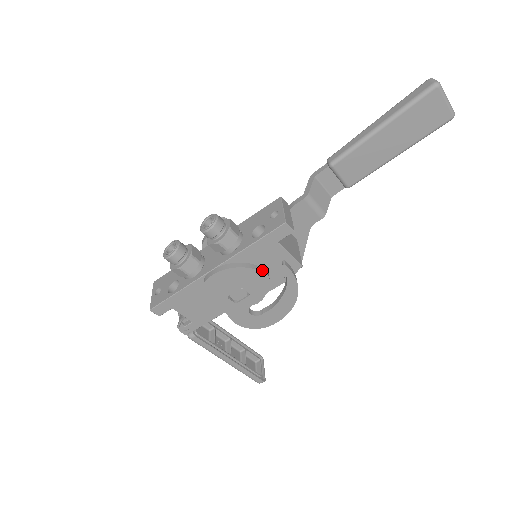
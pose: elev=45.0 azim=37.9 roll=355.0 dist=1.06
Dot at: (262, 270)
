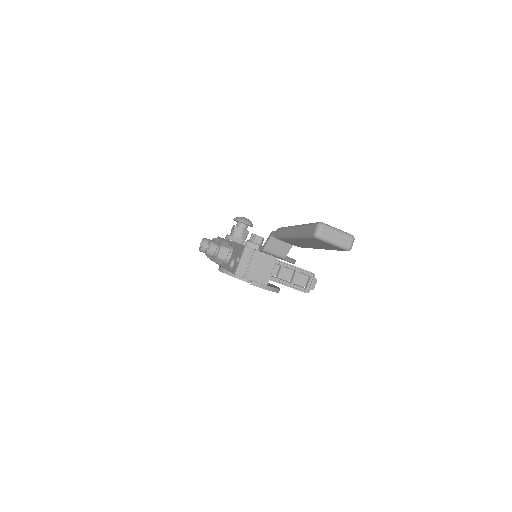
Dot at: (243, 279)
